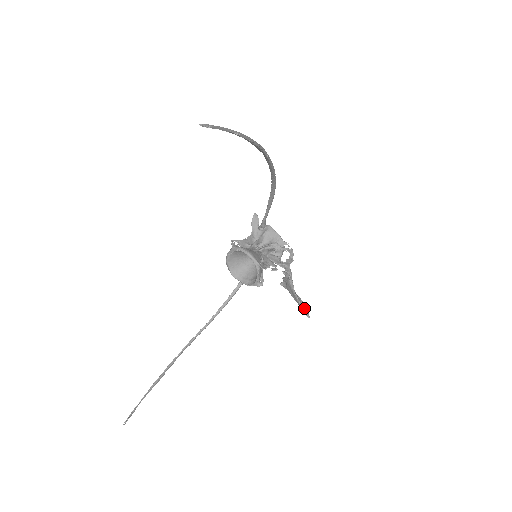
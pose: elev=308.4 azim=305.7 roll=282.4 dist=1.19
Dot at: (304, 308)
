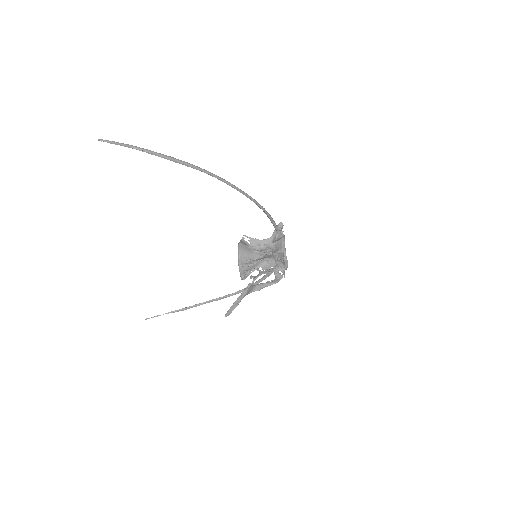
Dot at: (231, 309)
